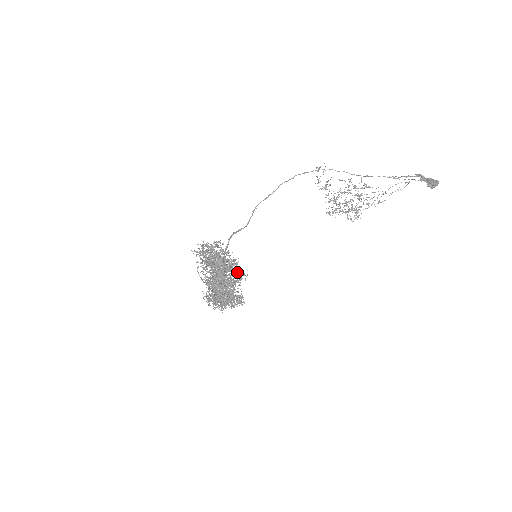
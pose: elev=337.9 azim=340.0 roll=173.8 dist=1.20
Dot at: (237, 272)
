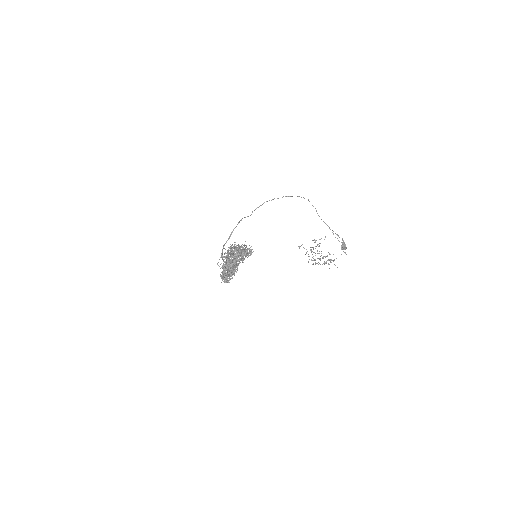
Dot at: occluded
